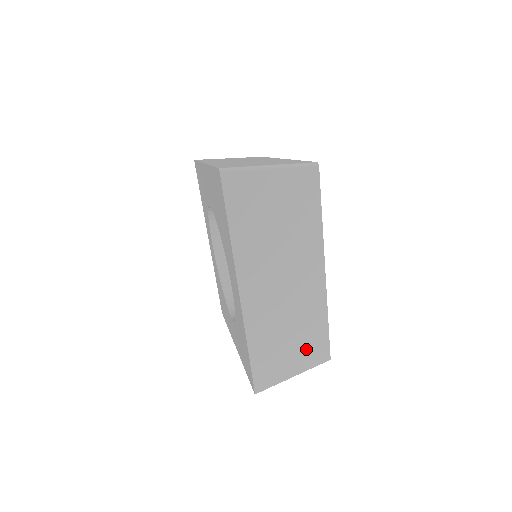
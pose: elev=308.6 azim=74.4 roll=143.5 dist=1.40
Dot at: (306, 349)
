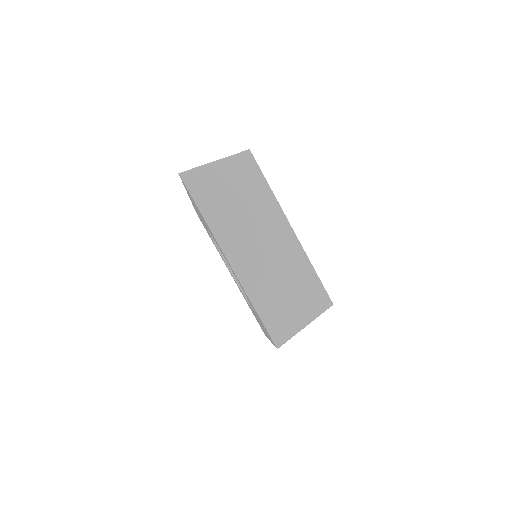
Dot at: (306, 298)
